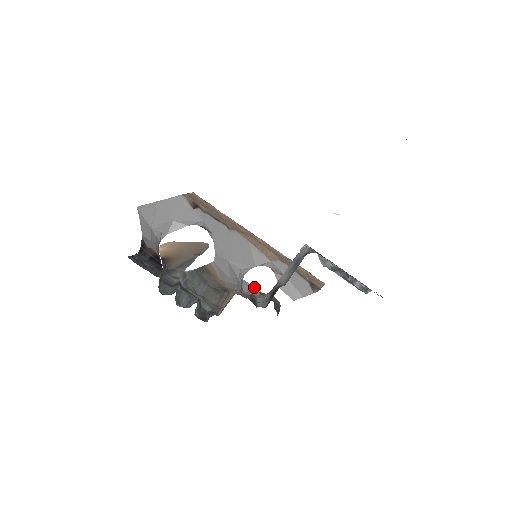
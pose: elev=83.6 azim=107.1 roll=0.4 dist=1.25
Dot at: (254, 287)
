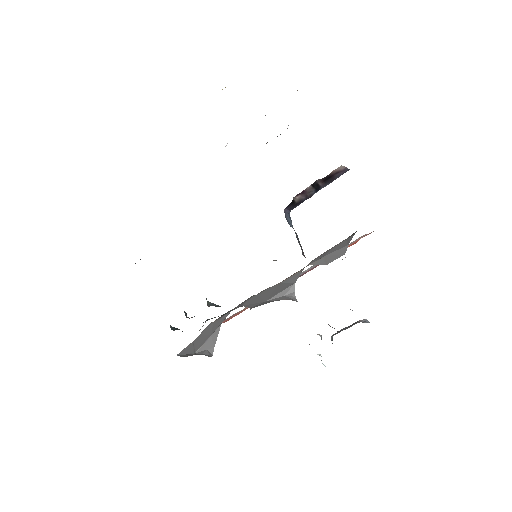
Dot at: occluded
